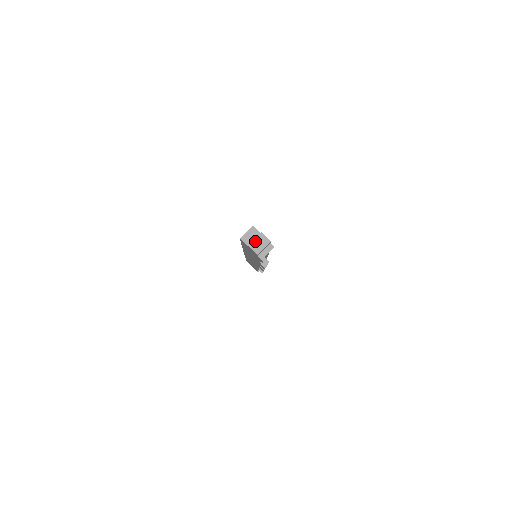
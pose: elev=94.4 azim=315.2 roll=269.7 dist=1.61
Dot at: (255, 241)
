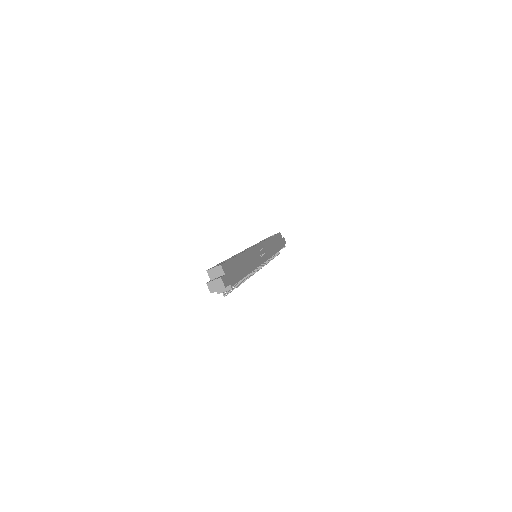
Dot at: (213, 282)
